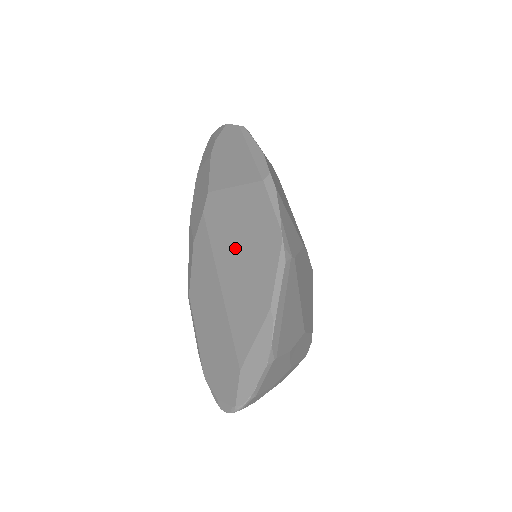
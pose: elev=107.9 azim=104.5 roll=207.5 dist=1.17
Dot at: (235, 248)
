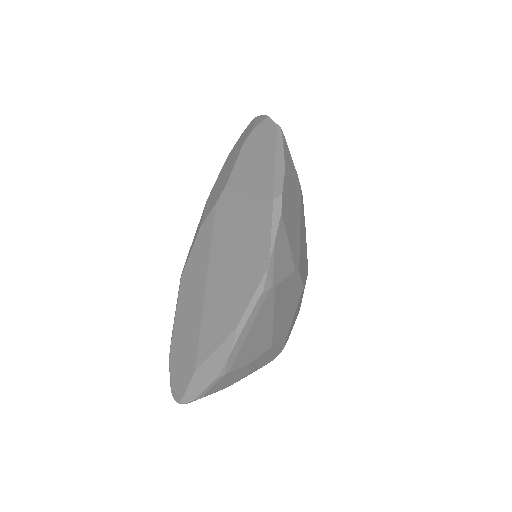
Dot at: (229, 254)
